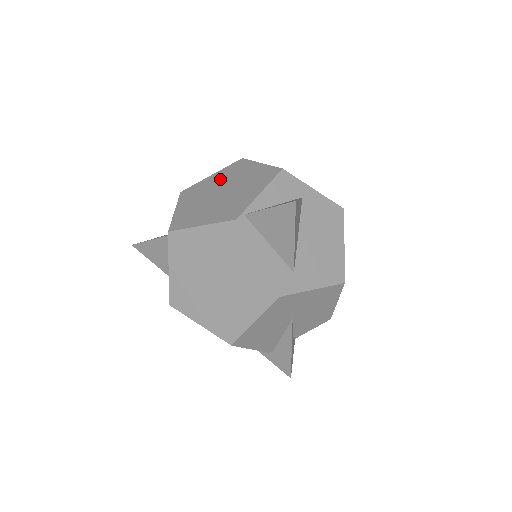
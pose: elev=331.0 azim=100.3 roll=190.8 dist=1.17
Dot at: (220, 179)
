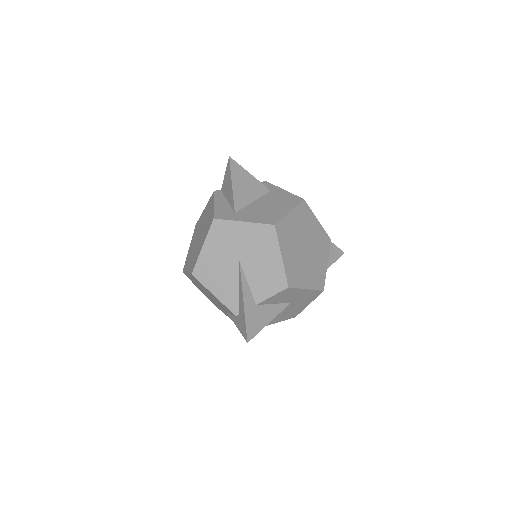
Dot at: occluded
